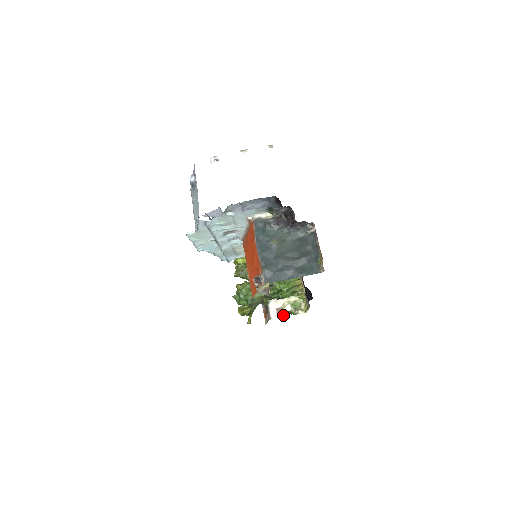
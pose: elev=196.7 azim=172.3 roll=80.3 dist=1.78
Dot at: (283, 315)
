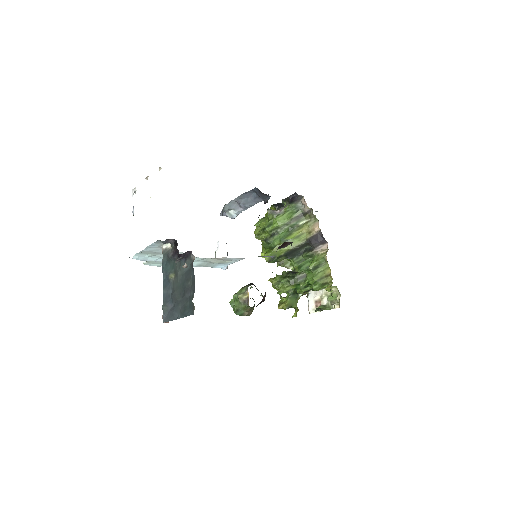
Dot at: occluded
